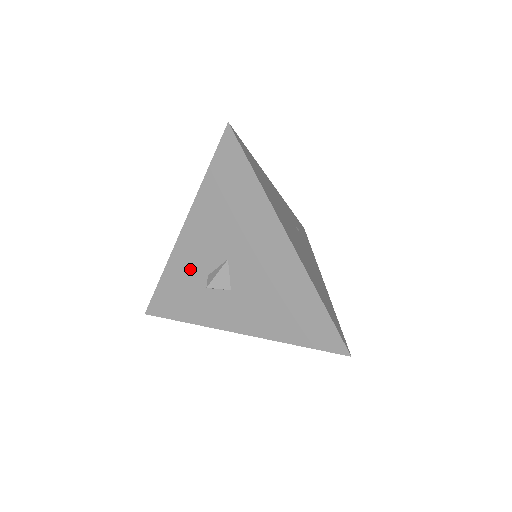
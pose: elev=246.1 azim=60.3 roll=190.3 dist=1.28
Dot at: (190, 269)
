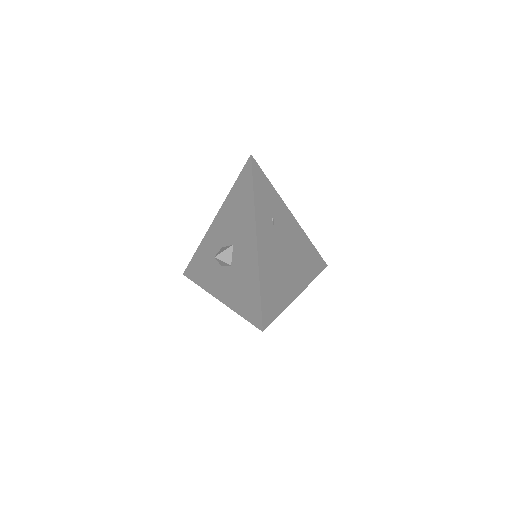
Dot at: occluded
